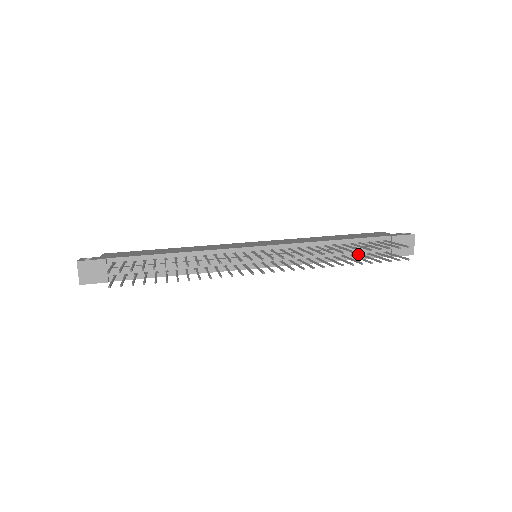
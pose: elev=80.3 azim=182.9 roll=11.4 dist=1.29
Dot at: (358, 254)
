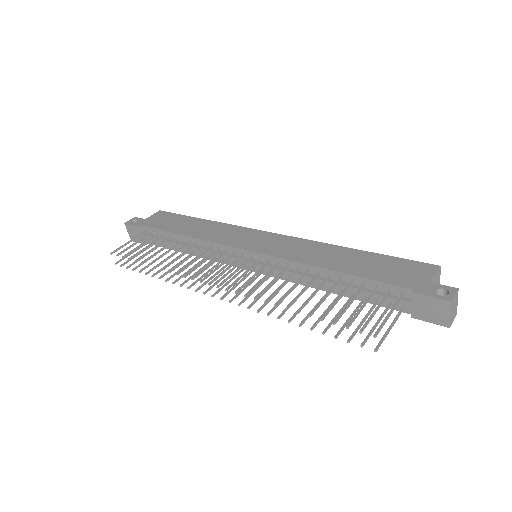
Dot at: (365, 295)
